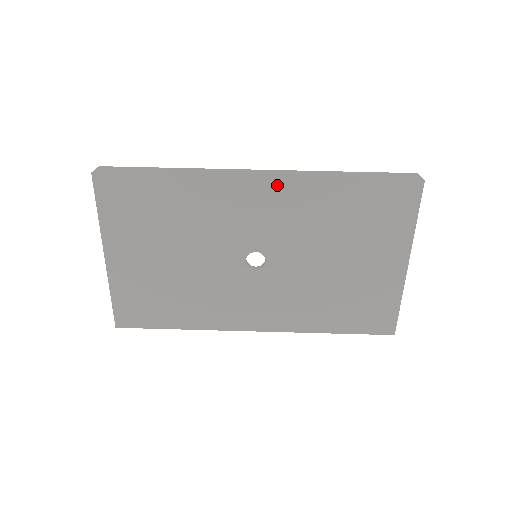
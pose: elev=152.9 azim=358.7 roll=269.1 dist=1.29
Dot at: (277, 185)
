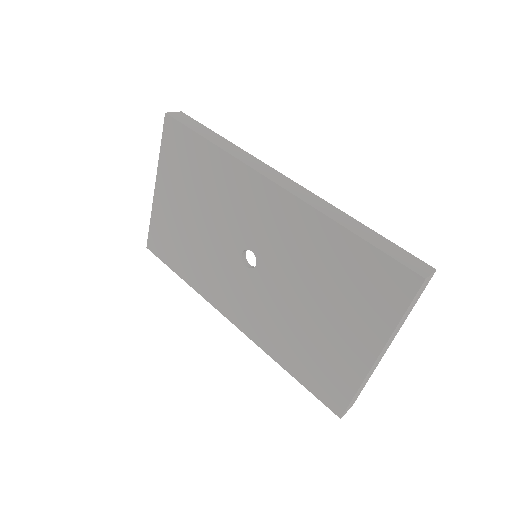
Dot at: (286, 199)
